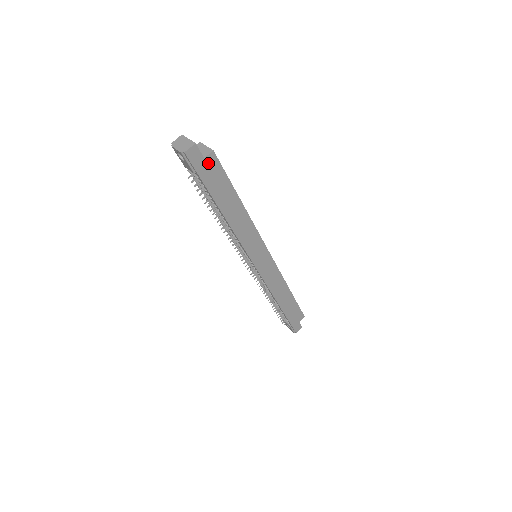
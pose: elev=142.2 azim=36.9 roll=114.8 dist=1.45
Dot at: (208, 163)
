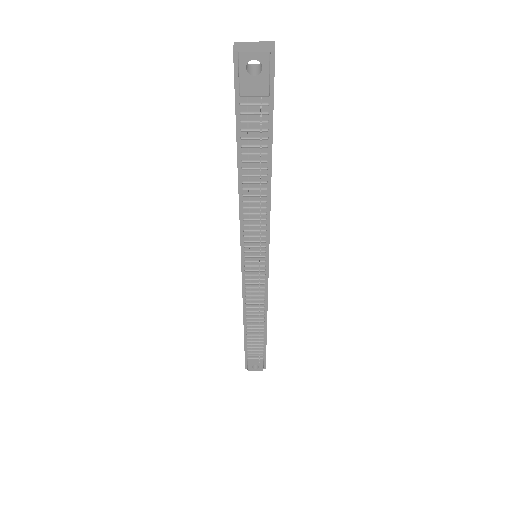
Dot at: occluded
